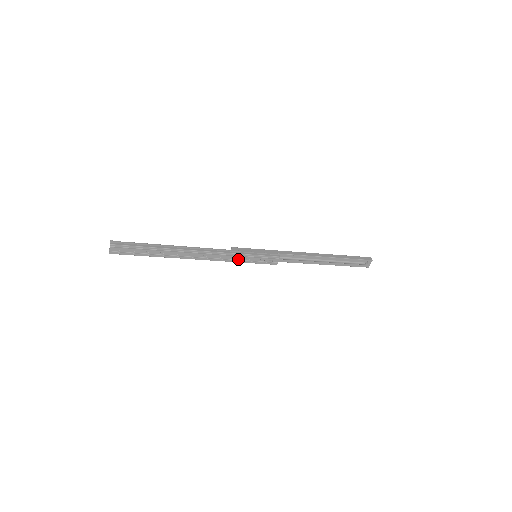
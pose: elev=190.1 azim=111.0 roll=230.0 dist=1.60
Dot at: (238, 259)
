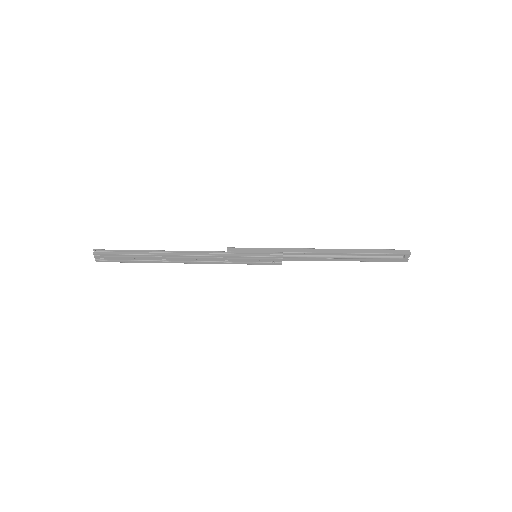
Dot at: (234, 261)
